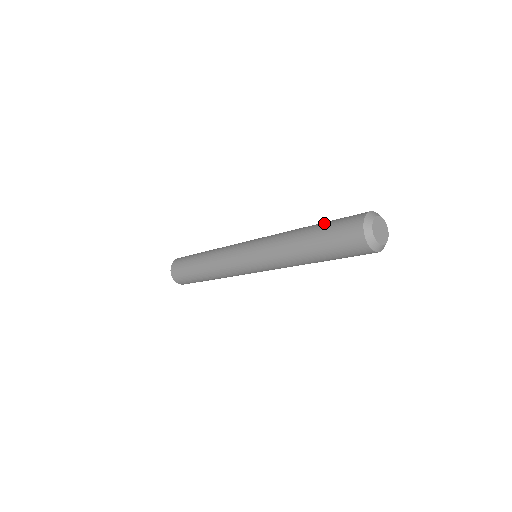
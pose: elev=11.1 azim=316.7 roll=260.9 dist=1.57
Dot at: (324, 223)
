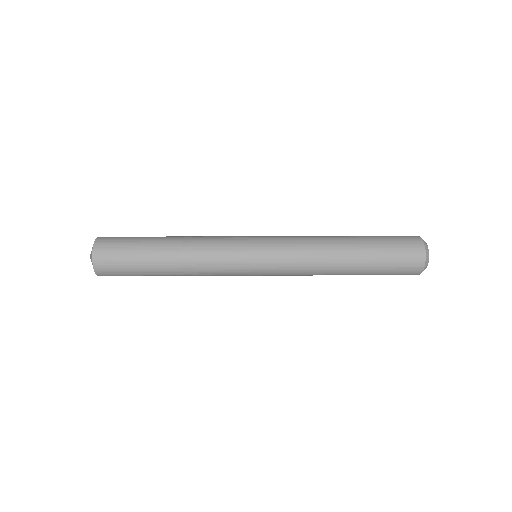
Dot at: (372, 241)
